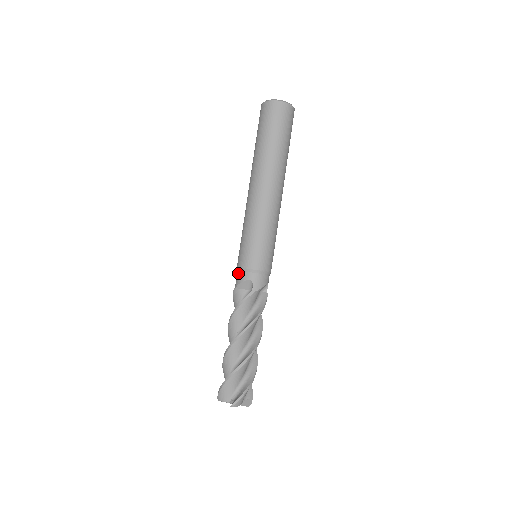
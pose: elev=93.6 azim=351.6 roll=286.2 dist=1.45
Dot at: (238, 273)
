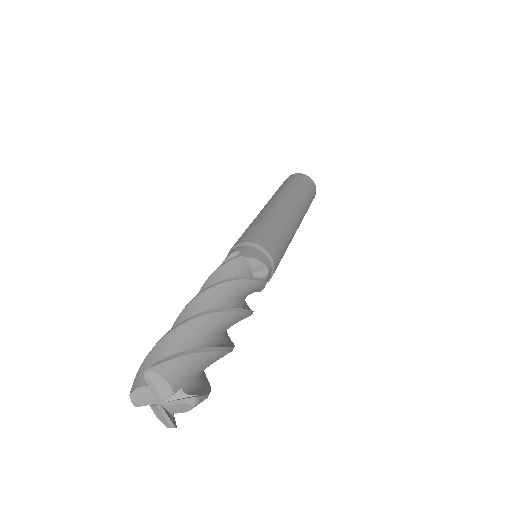
Dot at: occluded
